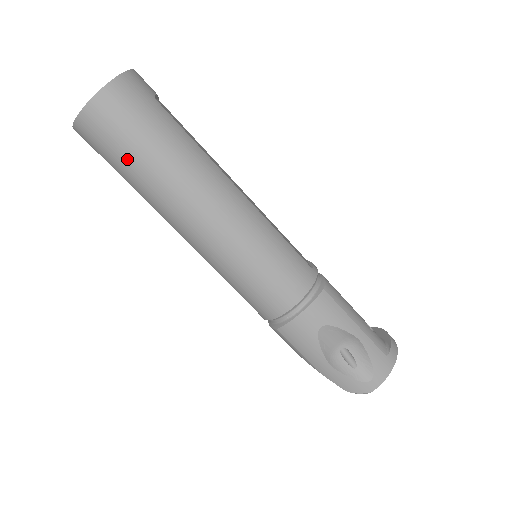
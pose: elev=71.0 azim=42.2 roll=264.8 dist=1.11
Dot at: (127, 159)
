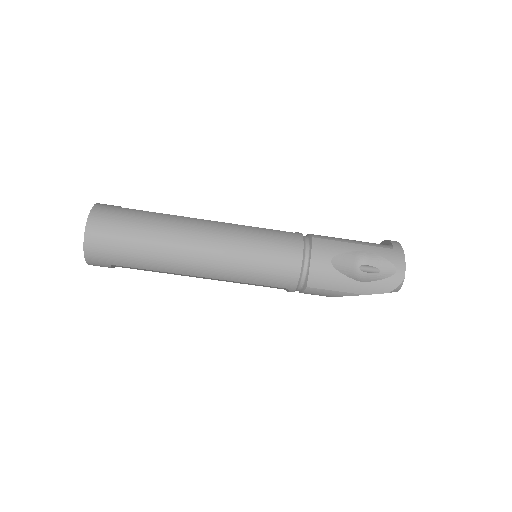
Dot at: (130, 250)
